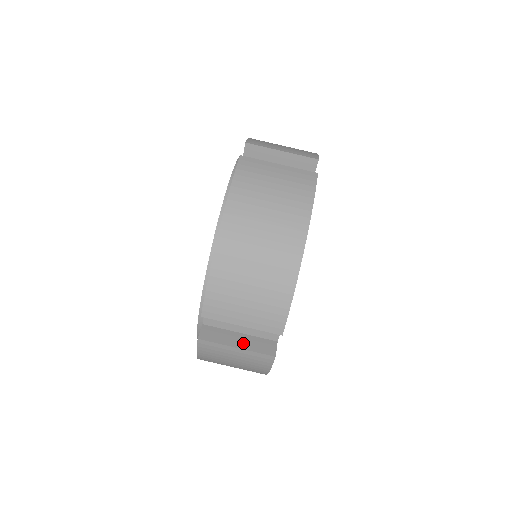
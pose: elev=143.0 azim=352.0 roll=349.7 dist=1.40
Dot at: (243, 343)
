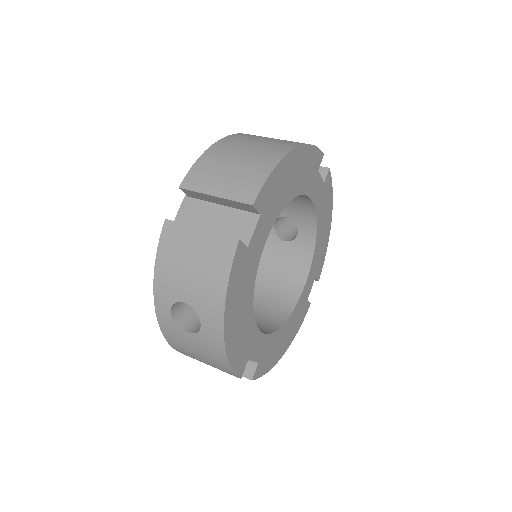
Dot at: occluded
